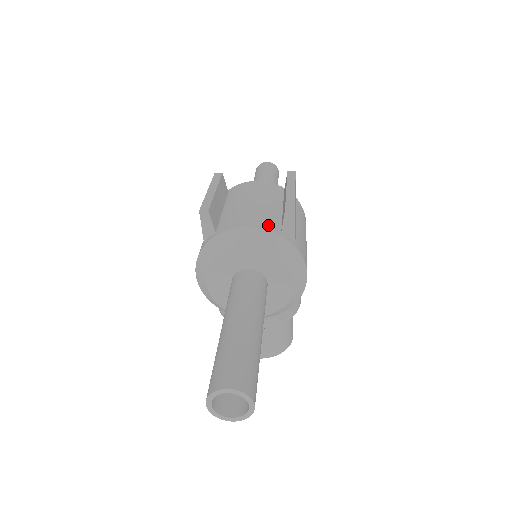
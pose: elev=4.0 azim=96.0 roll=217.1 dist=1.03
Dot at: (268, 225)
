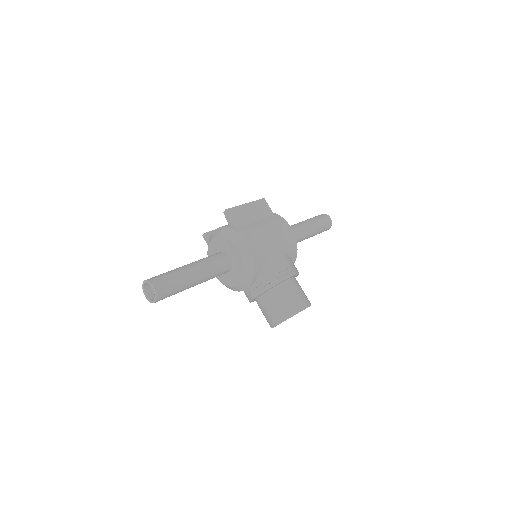
Dot at: occluded
